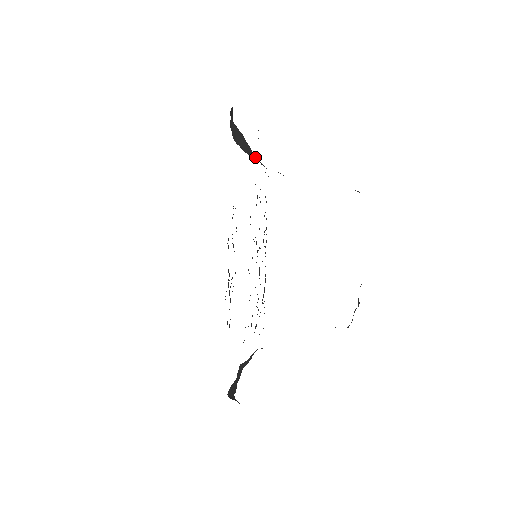
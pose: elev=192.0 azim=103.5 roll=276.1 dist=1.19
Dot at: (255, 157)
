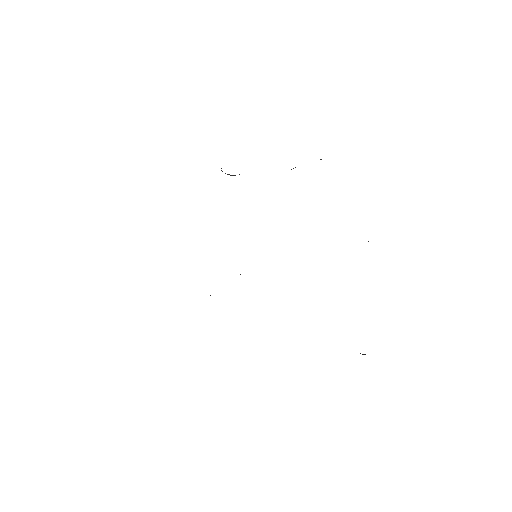
Dot at: occluded
